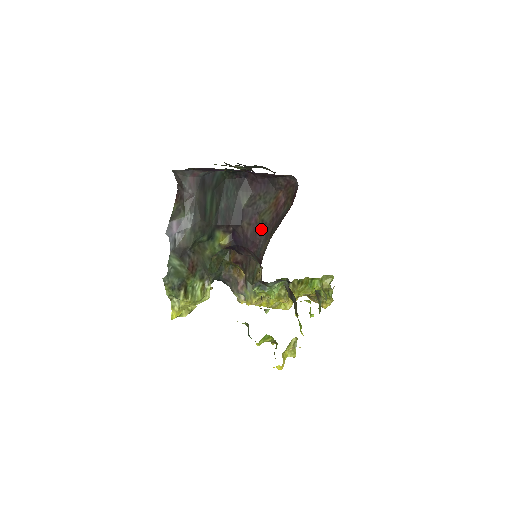
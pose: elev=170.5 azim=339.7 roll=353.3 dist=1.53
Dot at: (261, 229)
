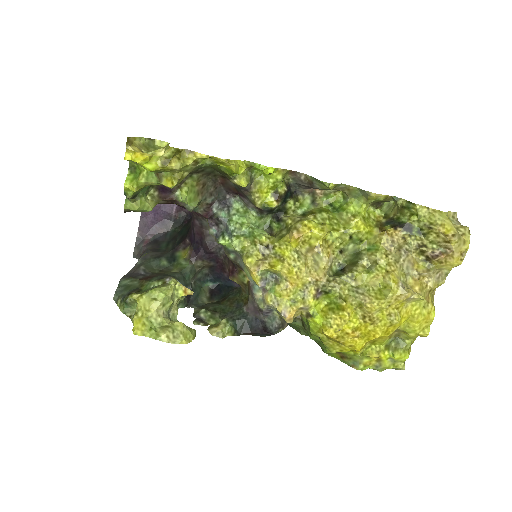
Dot at: occluded
